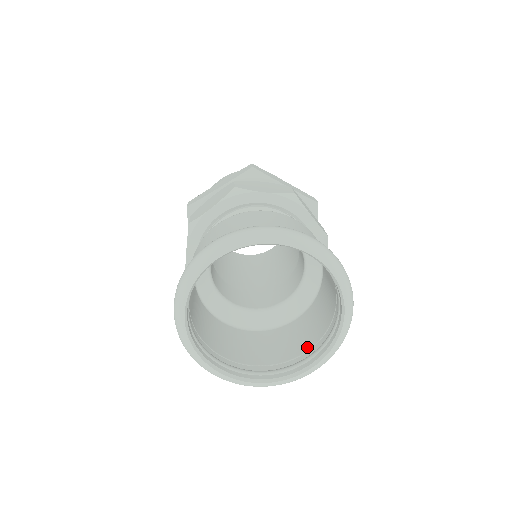
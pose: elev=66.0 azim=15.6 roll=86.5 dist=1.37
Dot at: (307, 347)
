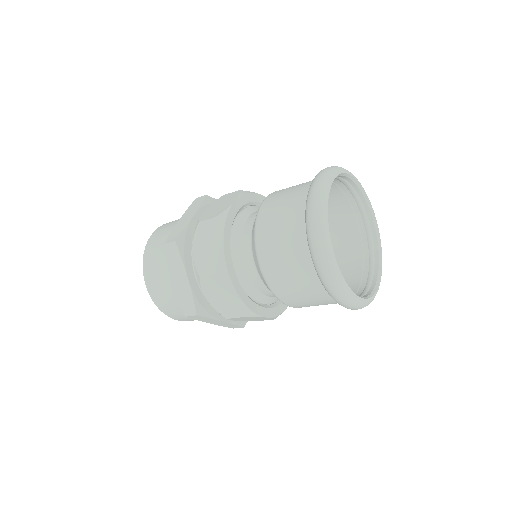
Dot at: occluded
